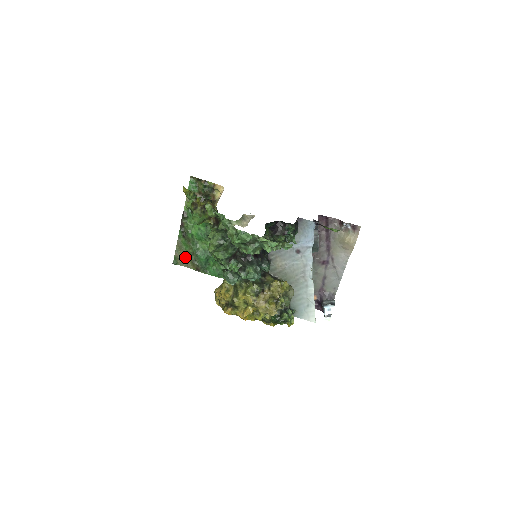
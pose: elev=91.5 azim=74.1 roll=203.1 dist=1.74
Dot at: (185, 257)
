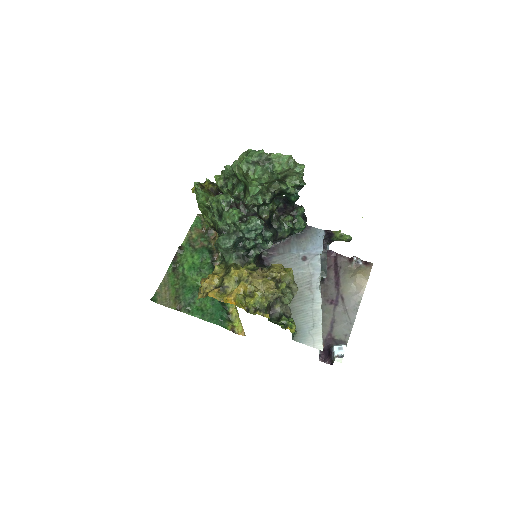
Dot at: (168, 294)
